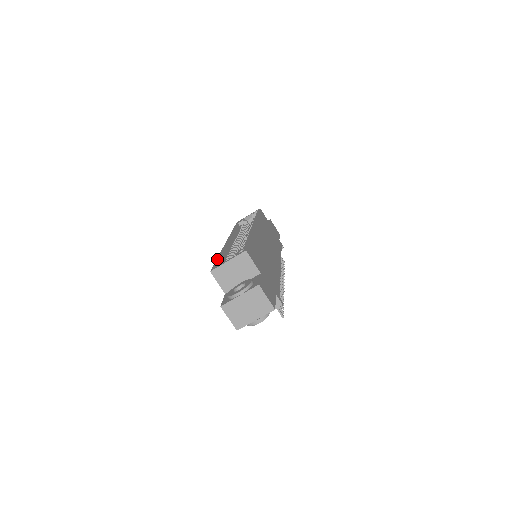
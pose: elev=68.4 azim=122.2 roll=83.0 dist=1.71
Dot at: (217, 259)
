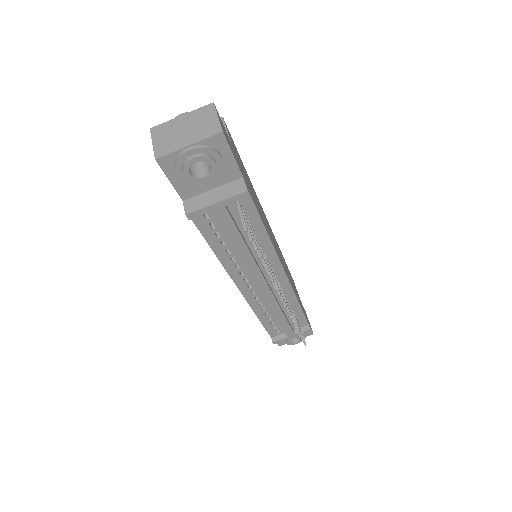
Dot at: occluded
